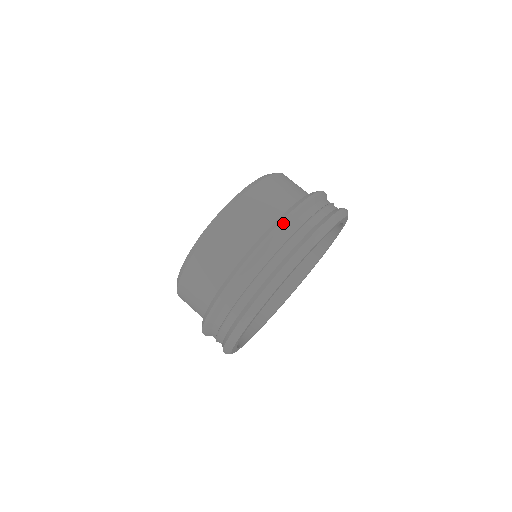
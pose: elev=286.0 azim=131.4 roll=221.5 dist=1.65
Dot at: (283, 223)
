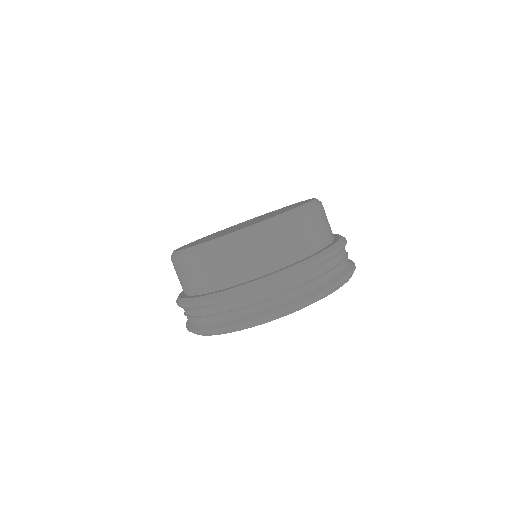
Dot at: (296, 273)
